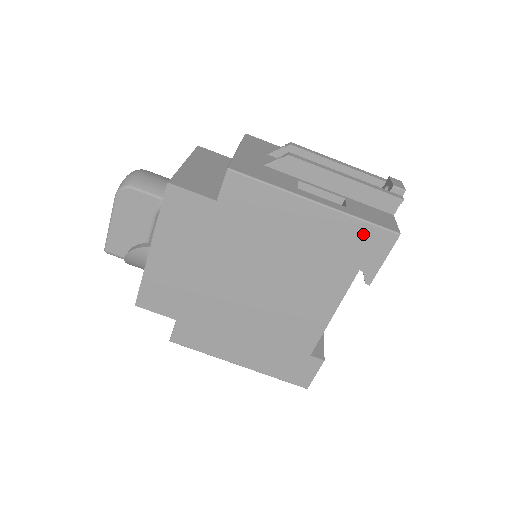
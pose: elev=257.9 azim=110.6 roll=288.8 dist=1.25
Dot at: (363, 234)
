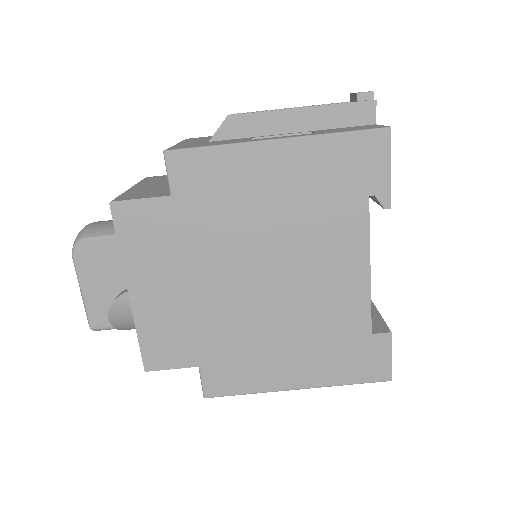
Dot at: (349, 149)
